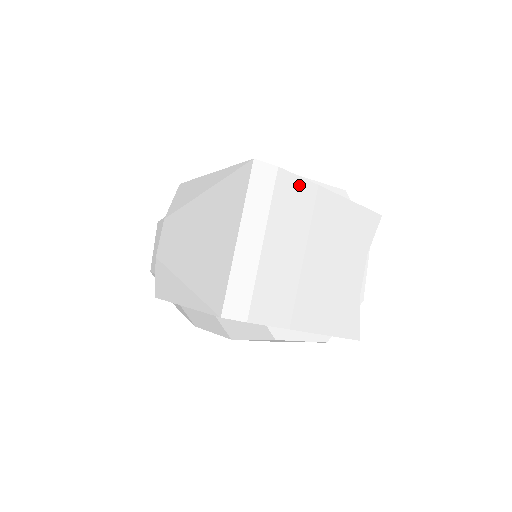
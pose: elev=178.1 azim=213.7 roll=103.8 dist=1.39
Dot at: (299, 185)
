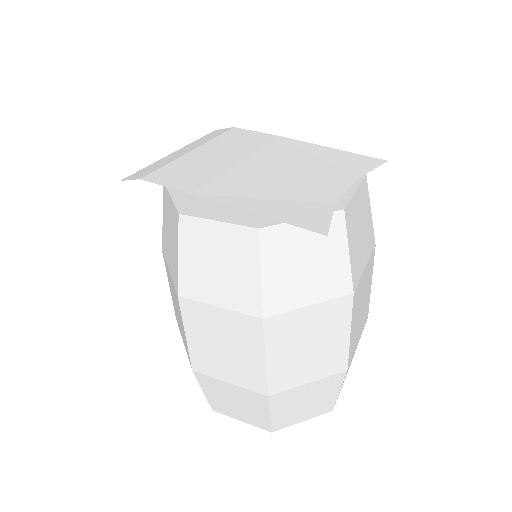
Dot at: (254, 135)
